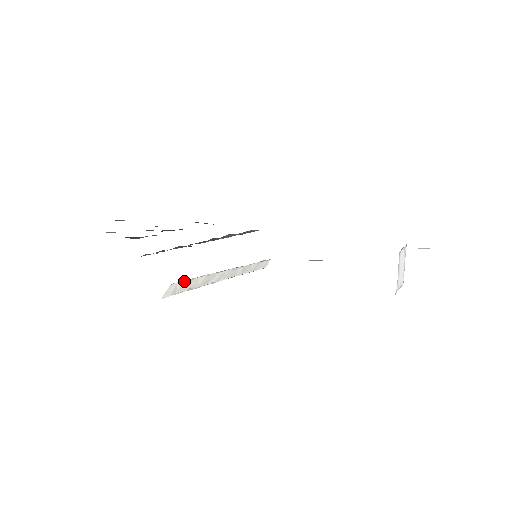
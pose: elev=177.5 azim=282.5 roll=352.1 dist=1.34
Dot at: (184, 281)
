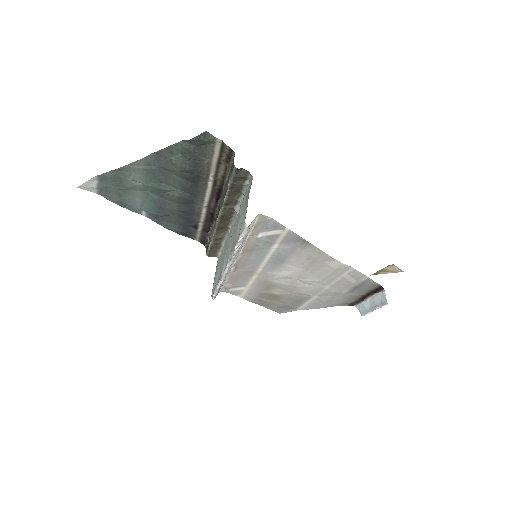
Dot at: (253, 225)
